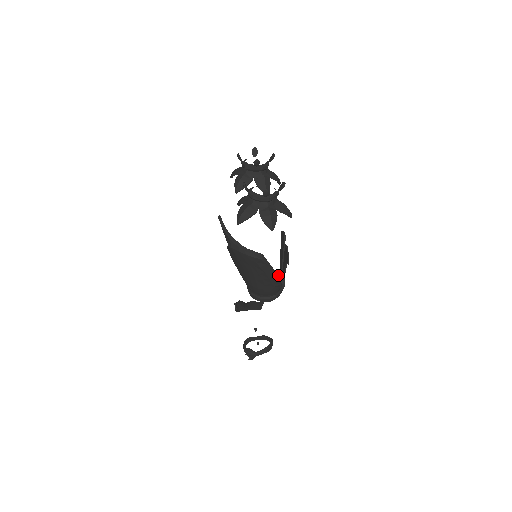
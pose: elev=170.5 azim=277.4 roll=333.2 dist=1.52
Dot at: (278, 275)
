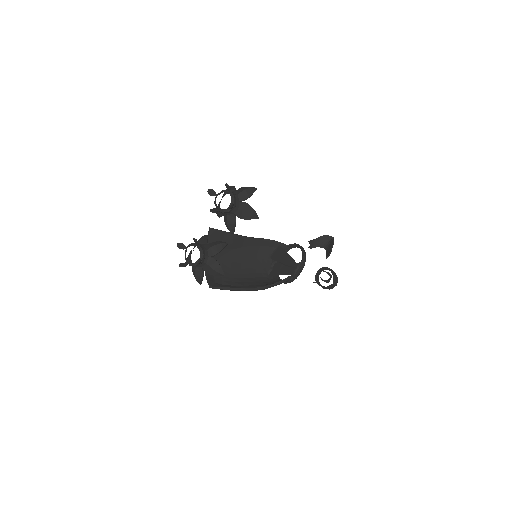
Dot at: (298, 264)
